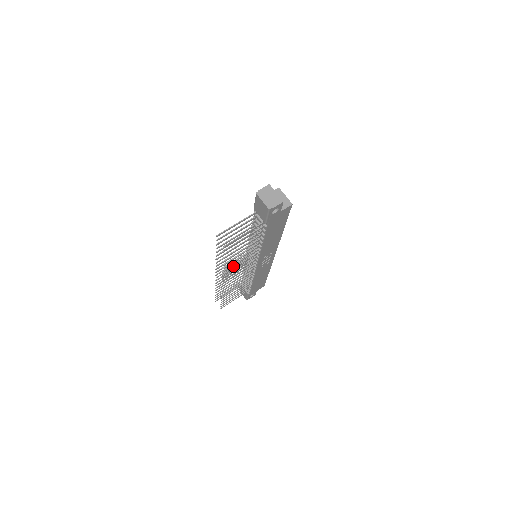
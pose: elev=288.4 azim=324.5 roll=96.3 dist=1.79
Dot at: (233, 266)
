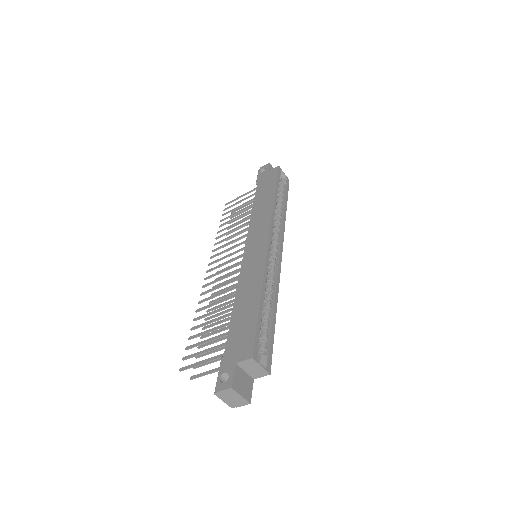
Dot at: (228, 256)
